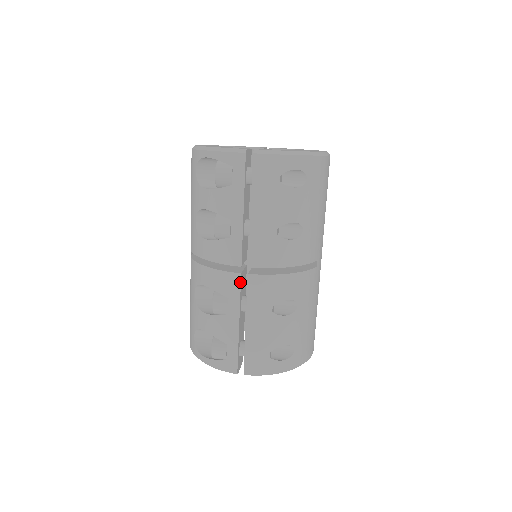
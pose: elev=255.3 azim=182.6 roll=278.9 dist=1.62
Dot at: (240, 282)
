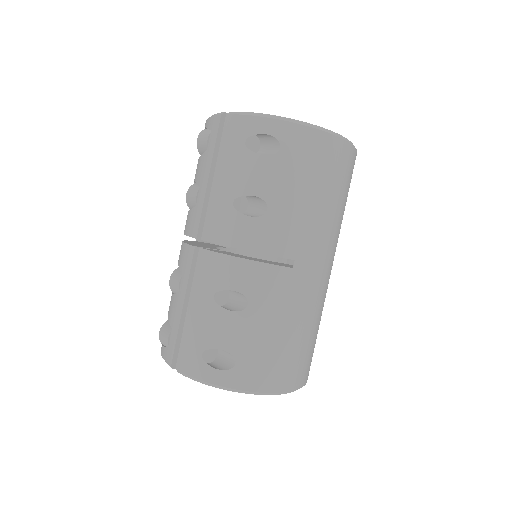
Dot at: (192, 256)
